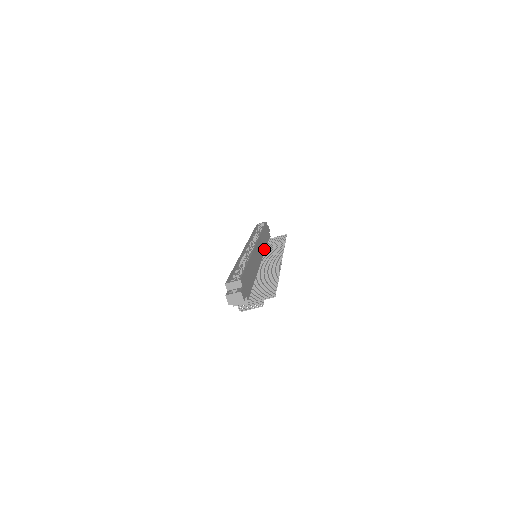
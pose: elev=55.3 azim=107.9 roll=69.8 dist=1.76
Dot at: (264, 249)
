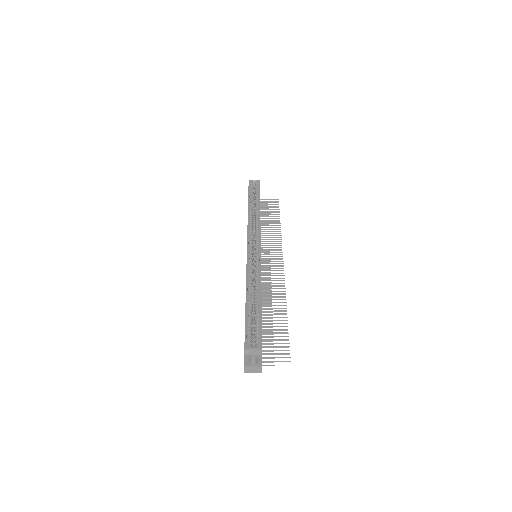
Dot at: occluded
